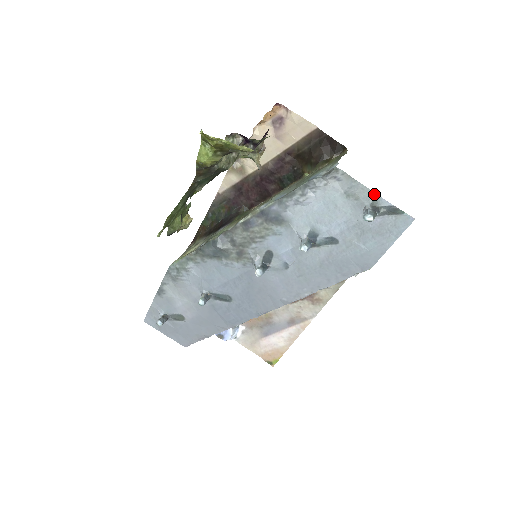
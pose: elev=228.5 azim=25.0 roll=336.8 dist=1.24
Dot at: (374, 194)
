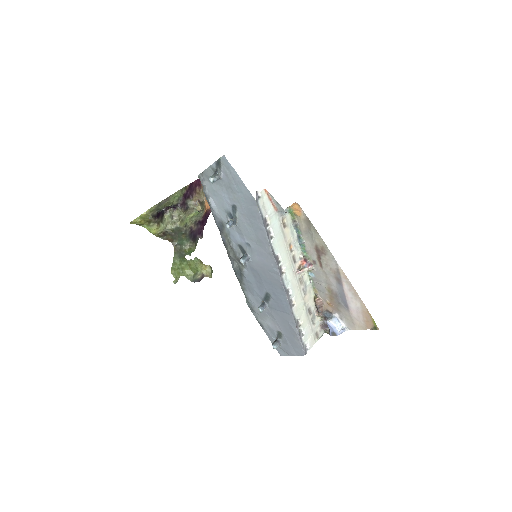
Dot at: (210, 167)
